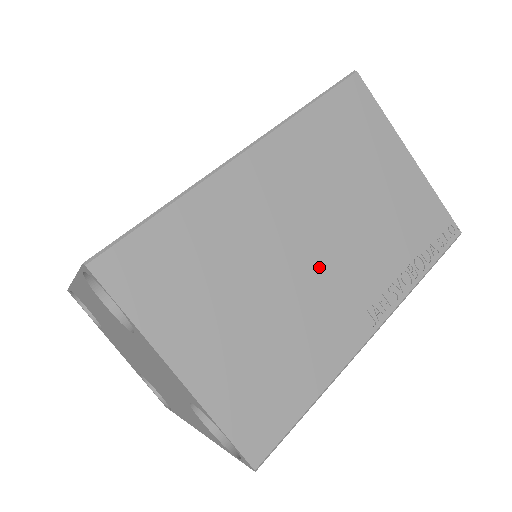
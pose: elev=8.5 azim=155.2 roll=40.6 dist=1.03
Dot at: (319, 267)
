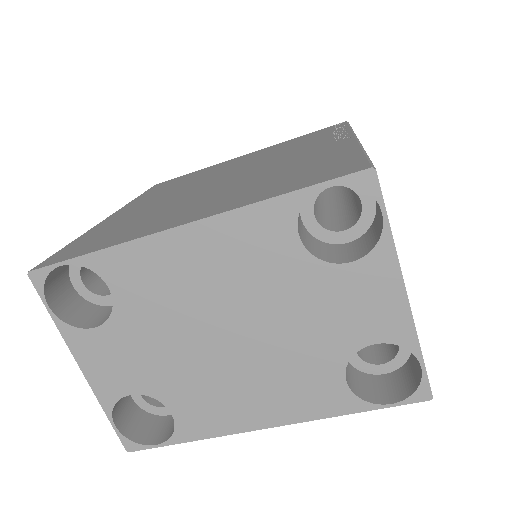
Dot at: occluded
